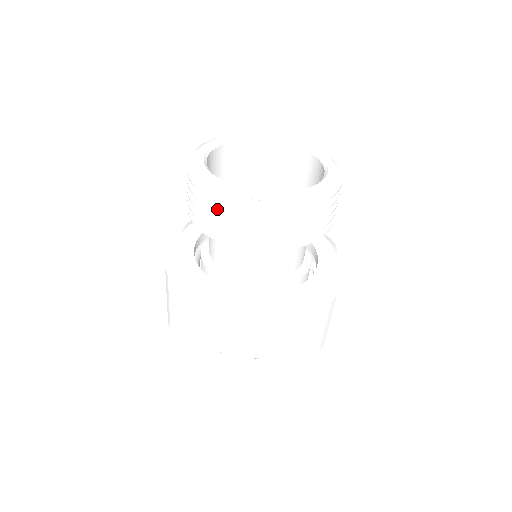
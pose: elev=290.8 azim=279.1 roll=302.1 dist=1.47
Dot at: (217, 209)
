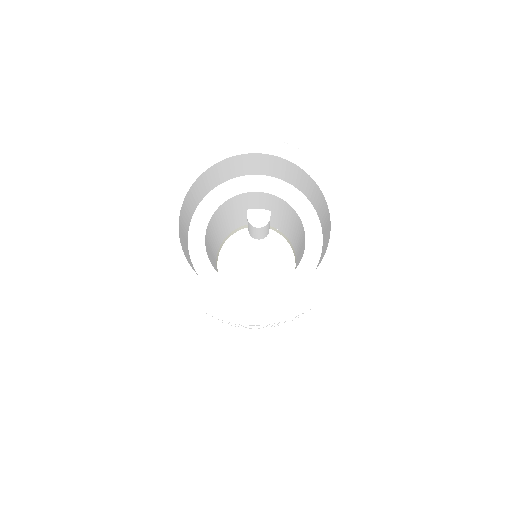
Dot at: occluded
